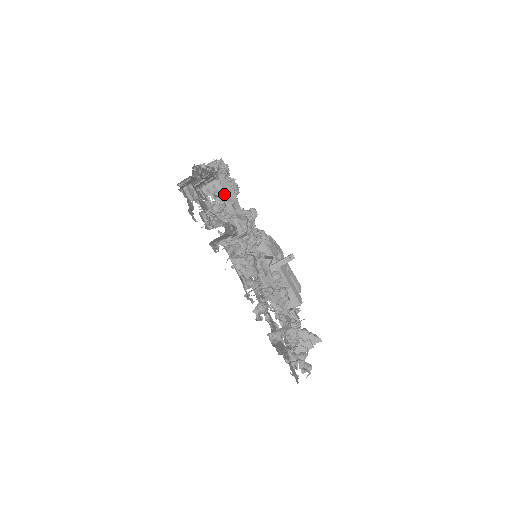
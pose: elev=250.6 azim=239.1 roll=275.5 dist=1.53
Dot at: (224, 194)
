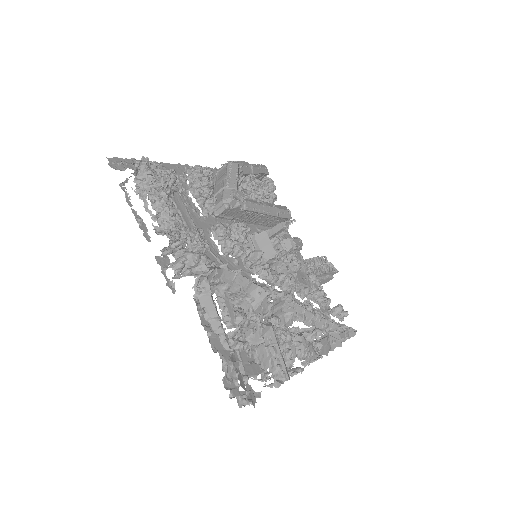
Dot at: (222, 284)
